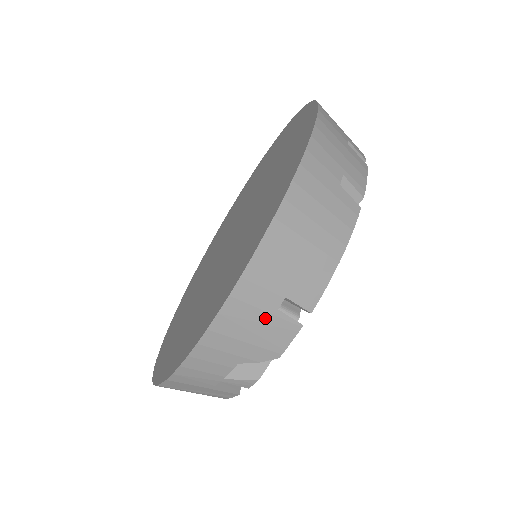
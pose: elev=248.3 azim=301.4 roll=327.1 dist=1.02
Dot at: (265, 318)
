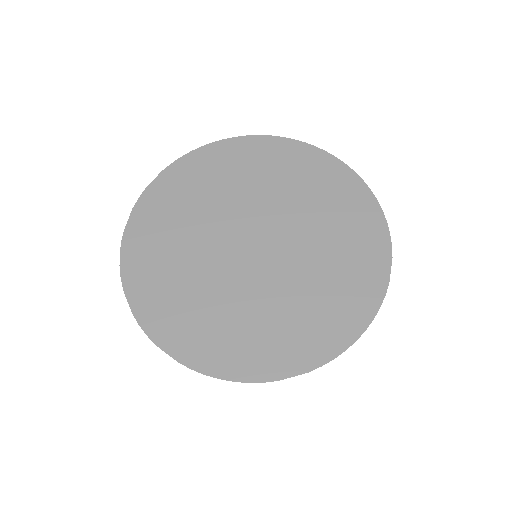
Dot at: occluded
